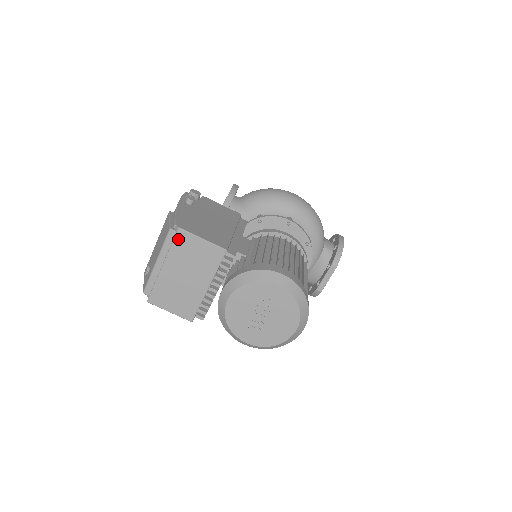
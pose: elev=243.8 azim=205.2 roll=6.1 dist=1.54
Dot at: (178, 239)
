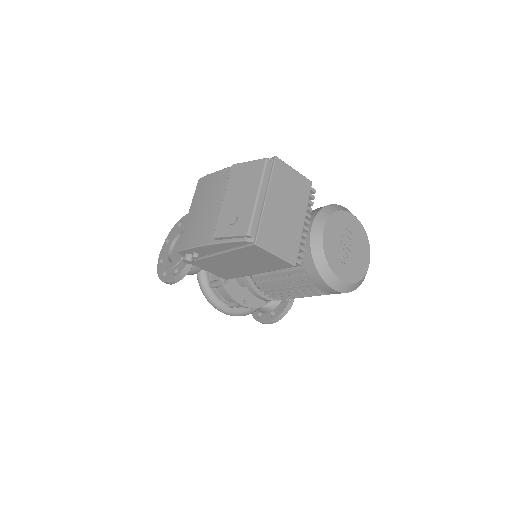
Dot at: (276, 168)
